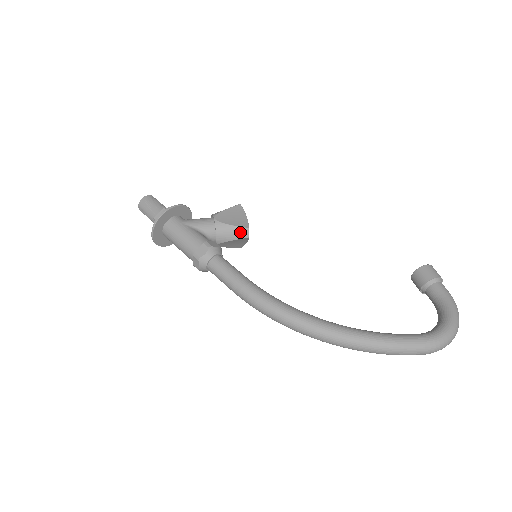
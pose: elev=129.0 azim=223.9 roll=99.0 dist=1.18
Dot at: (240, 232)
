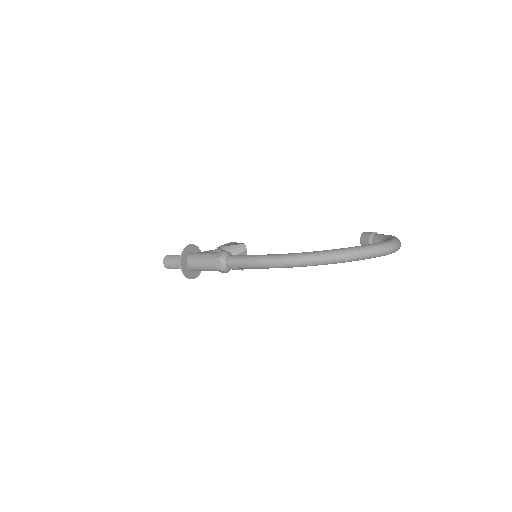
Dot at: (240, 247)
